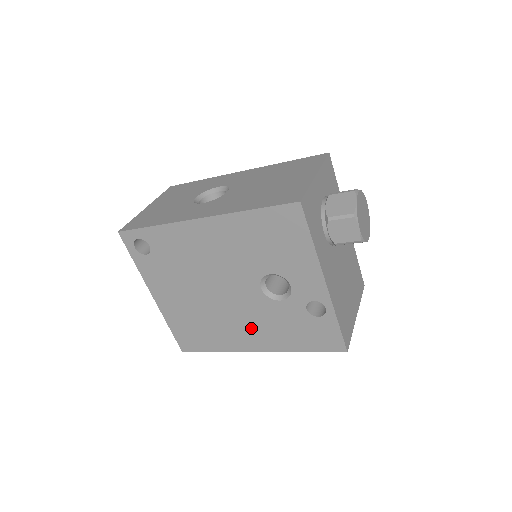
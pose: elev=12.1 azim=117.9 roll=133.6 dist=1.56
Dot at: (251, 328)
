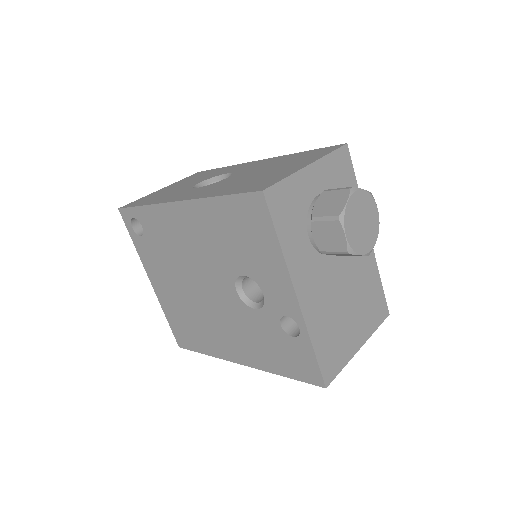
Dot at: (232, 335)
